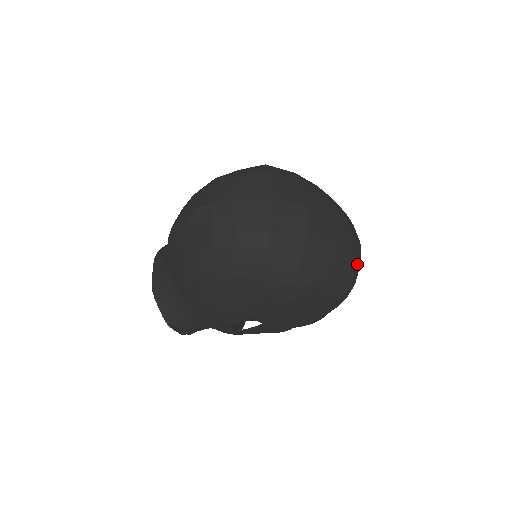
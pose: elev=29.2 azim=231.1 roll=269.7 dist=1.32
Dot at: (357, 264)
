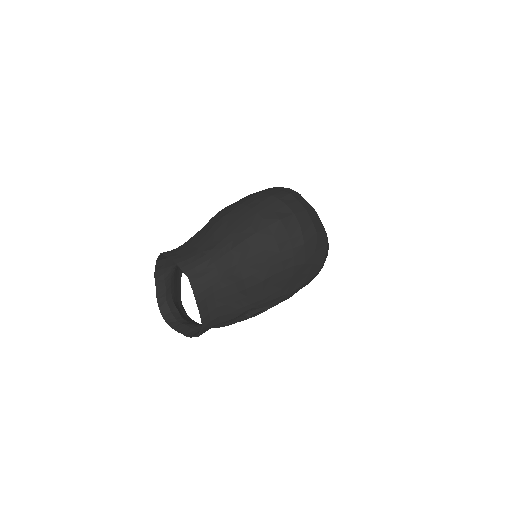
Dot at: occluded
